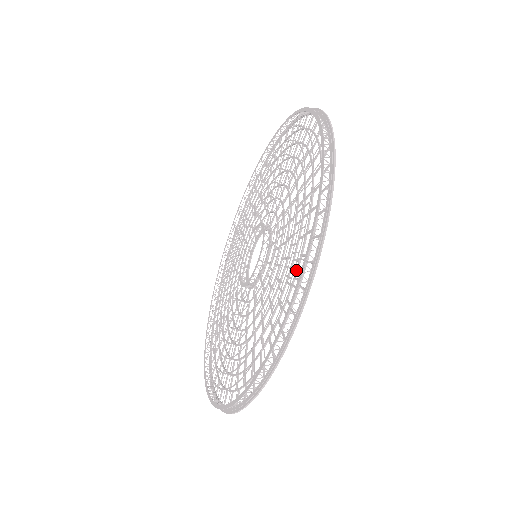
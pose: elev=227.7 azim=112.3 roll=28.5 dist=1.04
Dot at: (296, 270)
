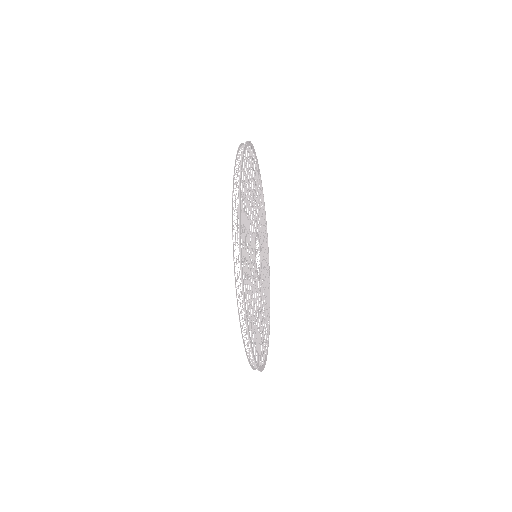
Dot at: occluded
